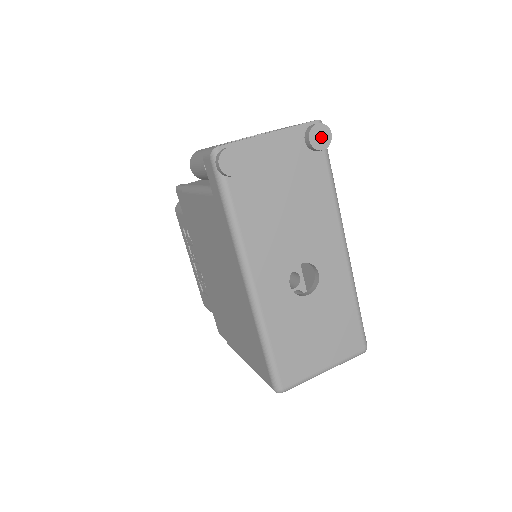
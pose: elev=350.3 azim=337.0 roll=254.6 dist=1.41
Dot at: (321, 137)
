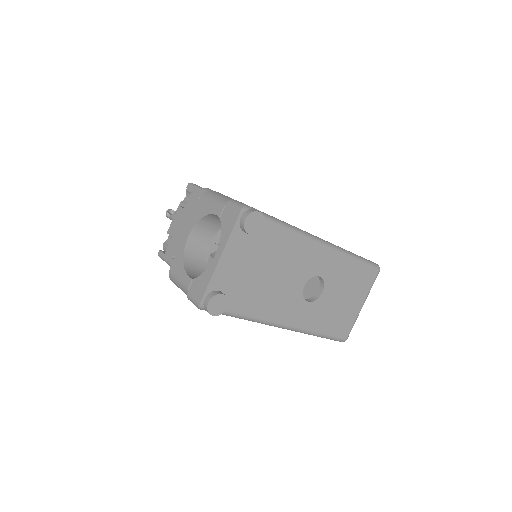
Dot at: (255, 223)
